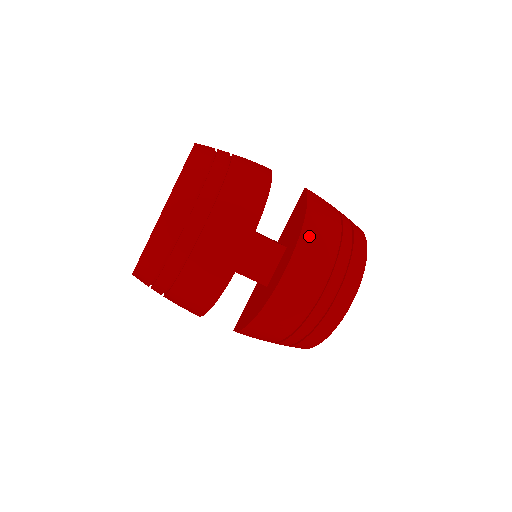
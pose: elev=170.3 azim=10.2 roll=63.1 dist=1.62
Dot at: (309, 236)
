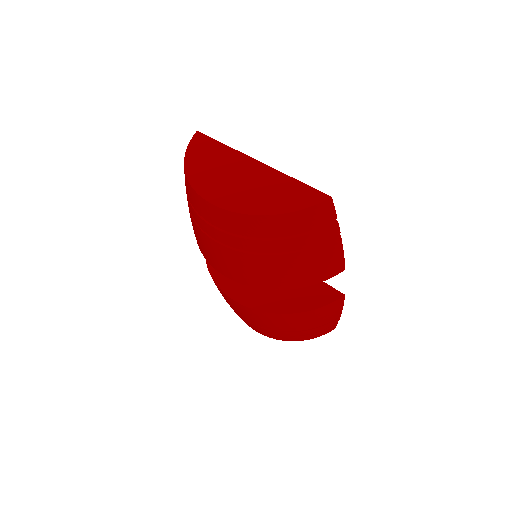
Dot at: (270, 317)
